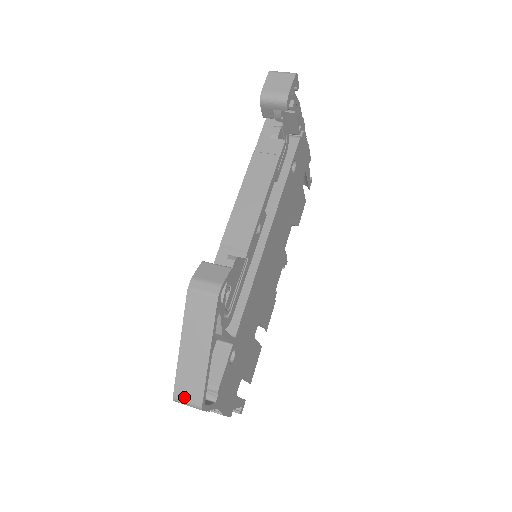
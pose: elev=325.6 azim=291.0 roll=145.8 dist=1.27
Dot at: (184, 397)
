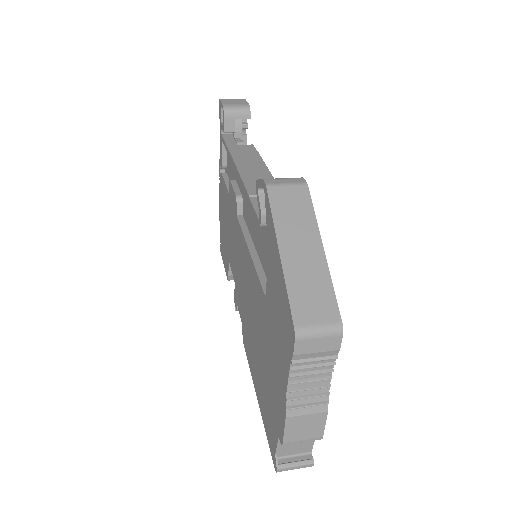
Dot at: (311, 321)
